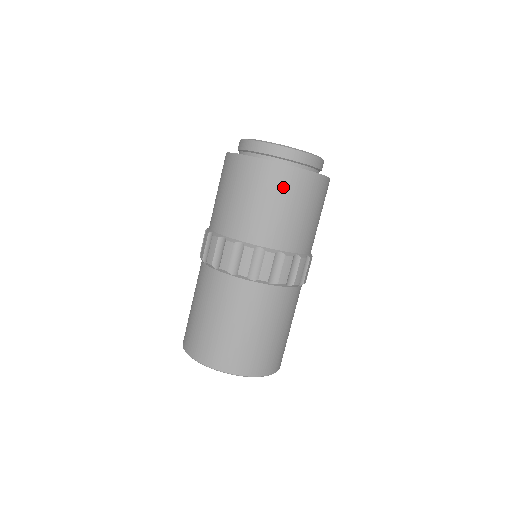
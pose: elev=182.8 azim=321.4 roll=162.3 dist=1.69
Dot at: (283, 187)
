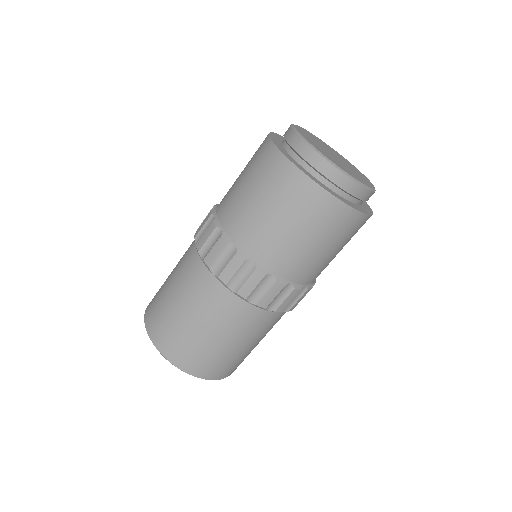
Dot at: occluded
